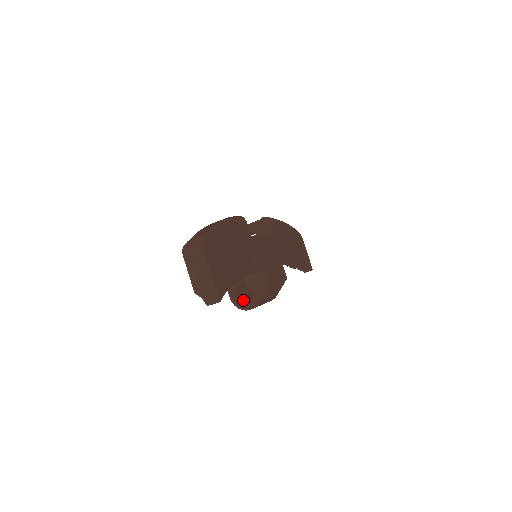
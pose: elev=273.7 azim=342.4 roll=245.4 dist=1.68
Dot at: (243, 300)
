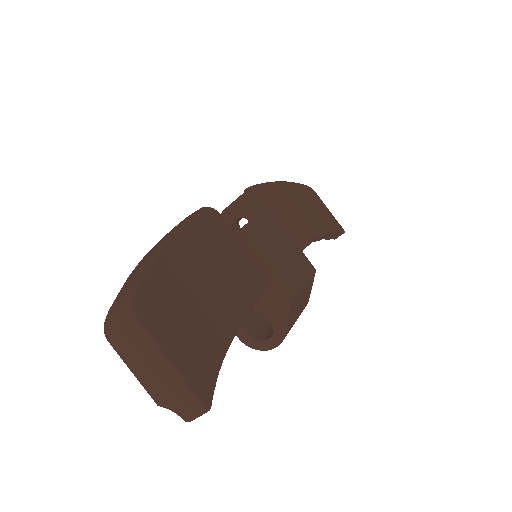
Dot at: (260, 334)
